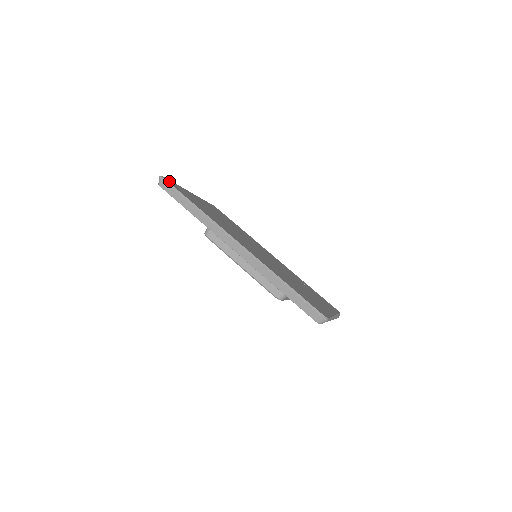
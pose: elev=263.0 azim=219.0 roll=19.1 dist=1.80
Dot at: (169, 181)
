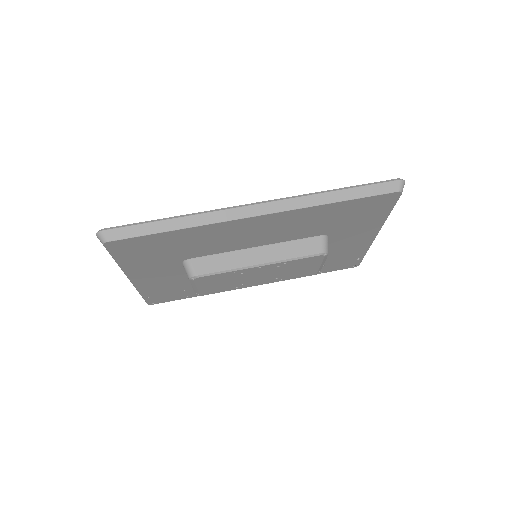
Dot at: occluded
